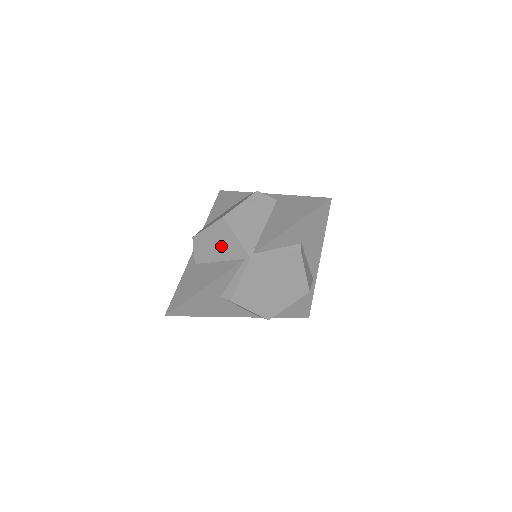
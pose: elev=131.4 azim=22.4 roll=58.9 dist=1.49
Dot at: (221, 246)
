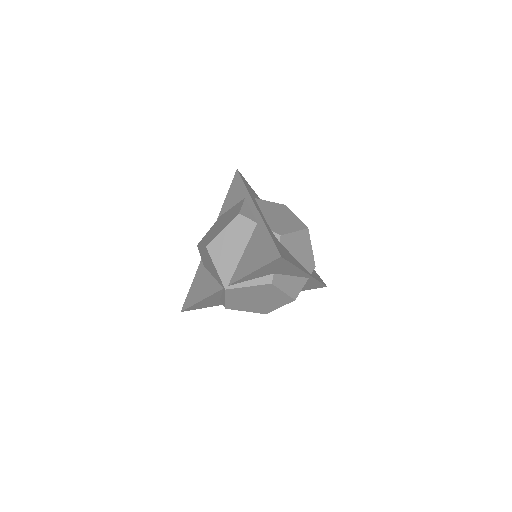
Dot at: (211, 267)
